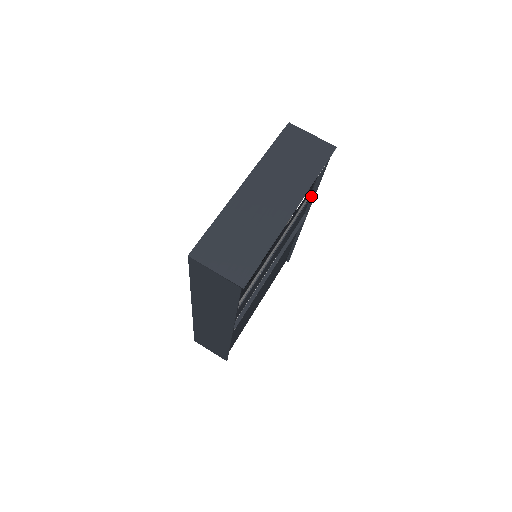
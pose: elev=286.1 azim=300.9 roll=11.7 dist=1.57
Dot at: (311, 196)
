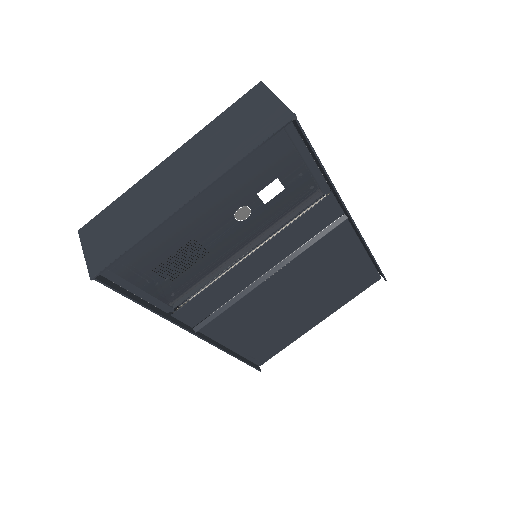
Dot at: (334, 190)
